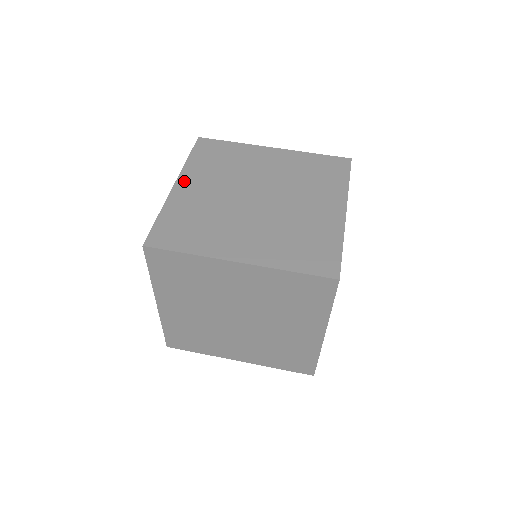
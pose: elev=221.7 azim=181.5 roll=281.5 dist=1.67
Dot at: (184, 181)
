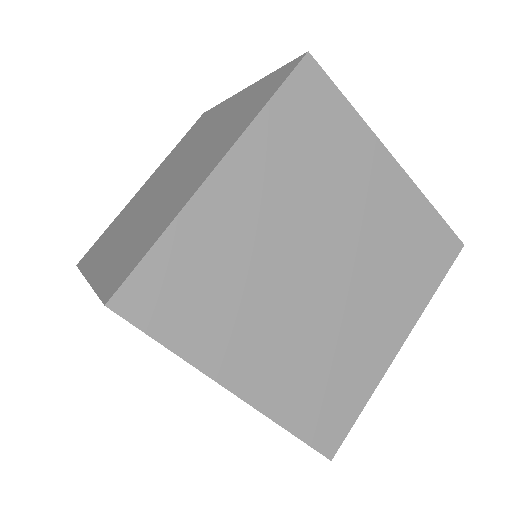
Dot at: (93, 268)
